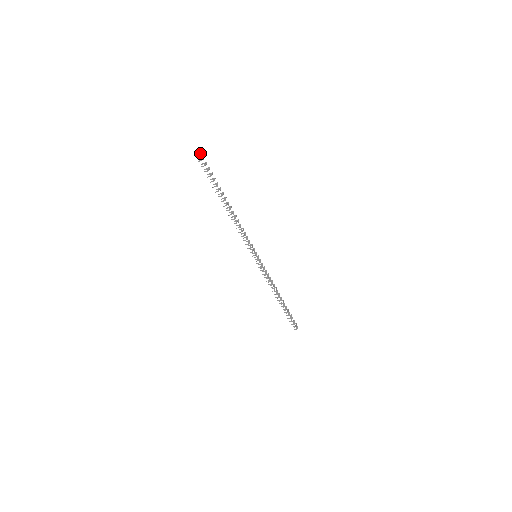
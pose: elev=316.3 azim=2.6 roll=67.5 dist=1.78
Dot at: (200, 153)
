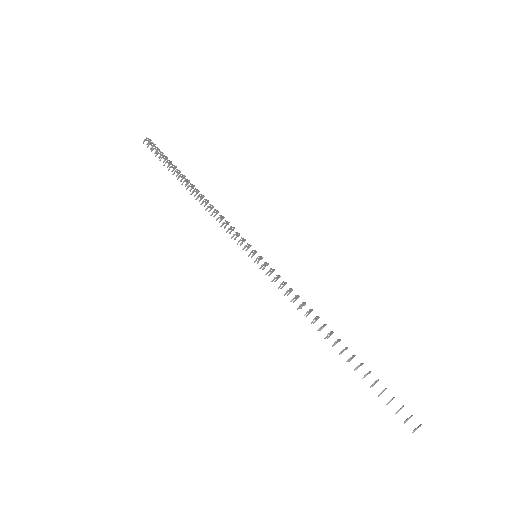
Dot at: (148, 138)
